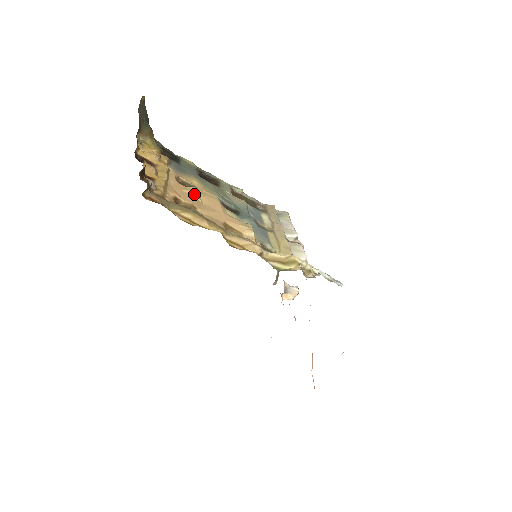
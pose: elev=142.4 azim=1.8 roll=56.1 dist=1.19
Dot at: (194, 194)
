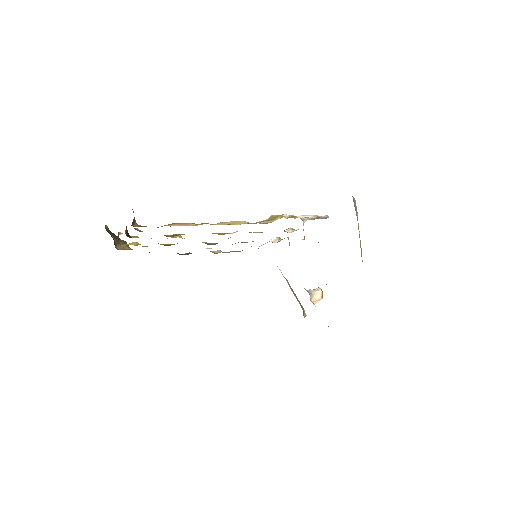
Dot at: occluded
